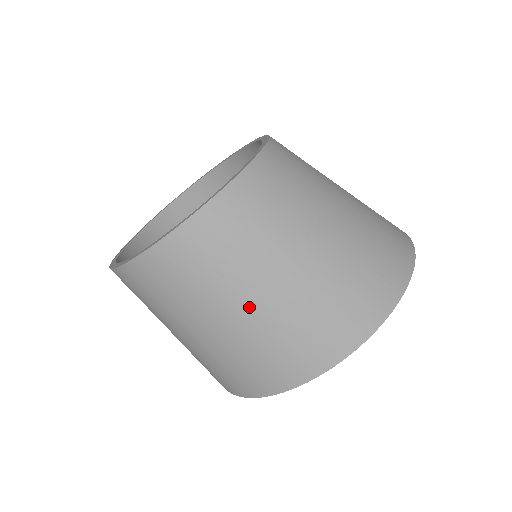
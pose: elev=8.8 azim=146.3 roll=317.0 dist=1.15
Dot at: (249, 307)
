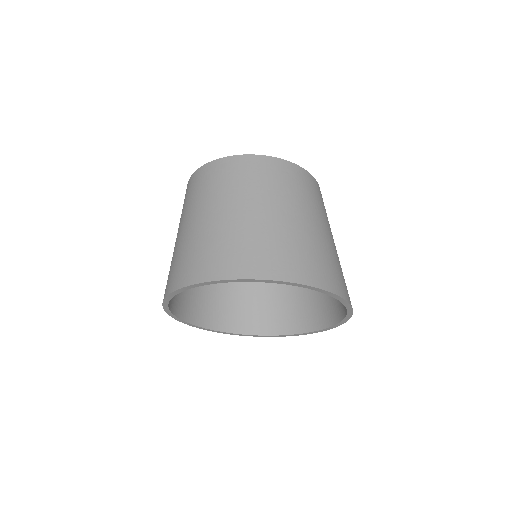
Dot at: (290, 217)
